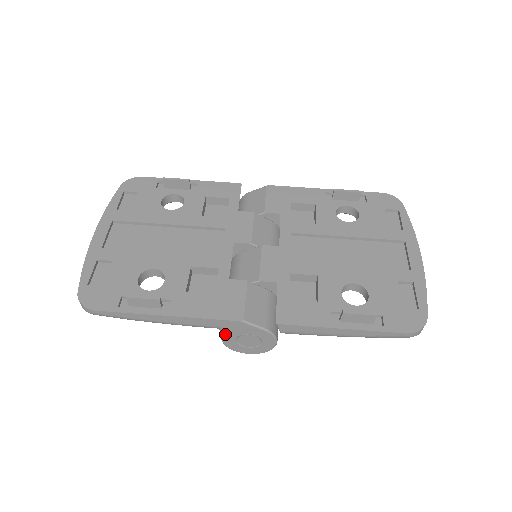
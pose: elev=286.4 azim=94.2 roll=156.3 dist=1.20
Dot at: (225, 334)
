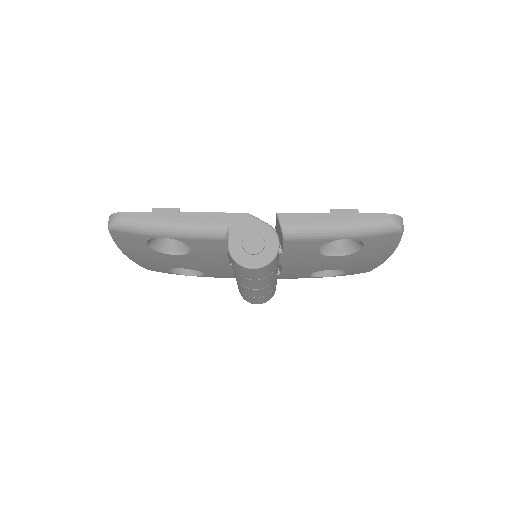
Dot at: (232, 235)
